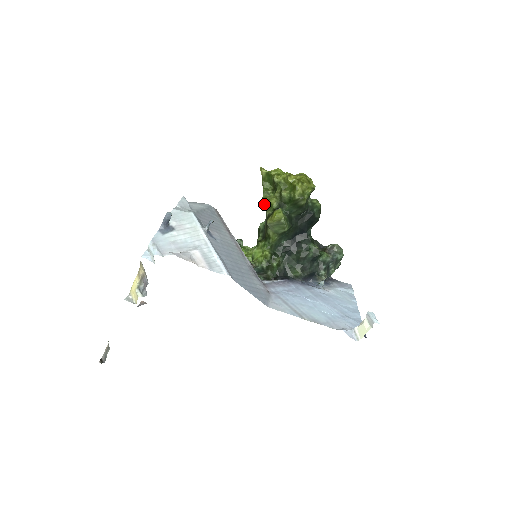
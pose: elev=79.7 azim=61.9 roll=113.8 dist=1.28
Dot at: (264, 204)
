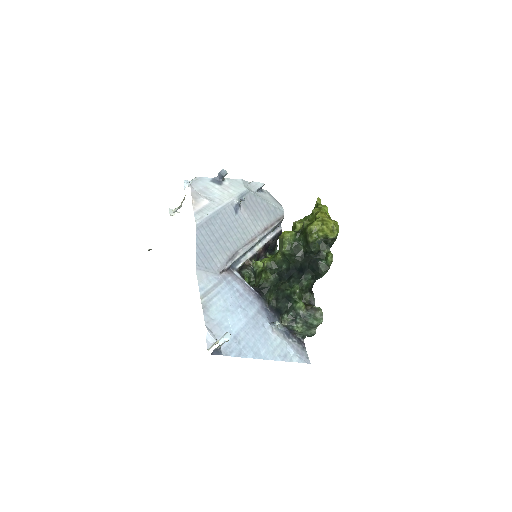
Dot at: (293, 223)
